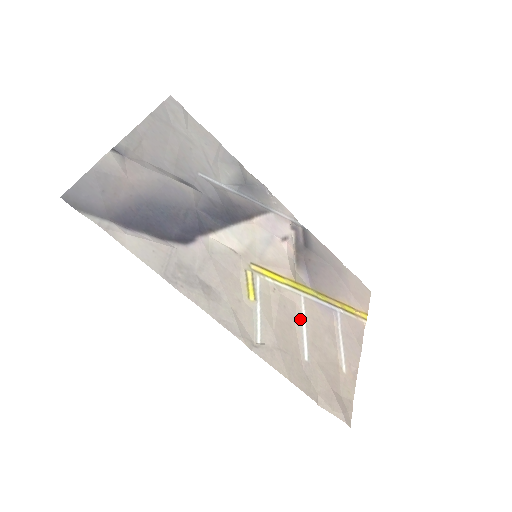
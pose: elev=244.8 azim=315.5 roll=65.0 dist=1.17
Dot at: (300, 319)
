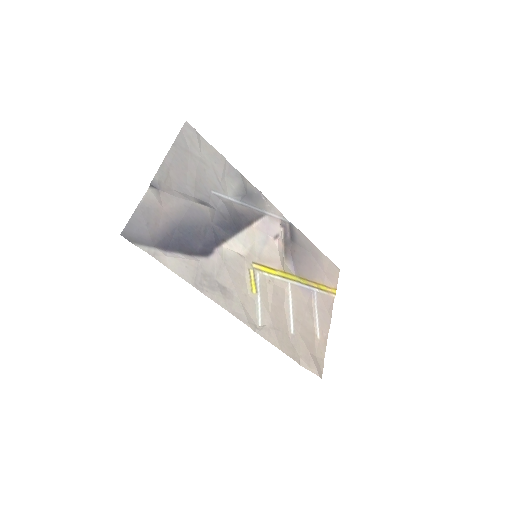
Dot at: (288, 302)
